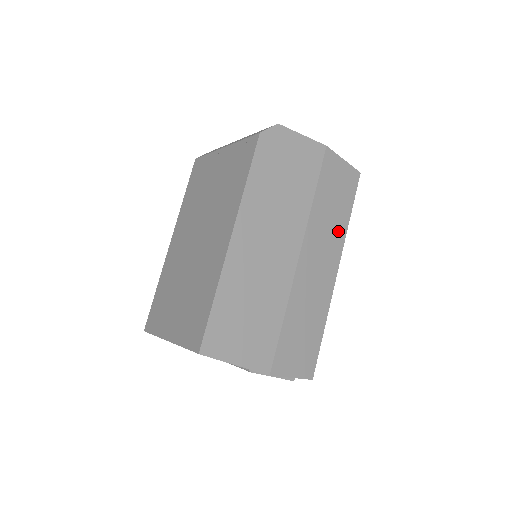
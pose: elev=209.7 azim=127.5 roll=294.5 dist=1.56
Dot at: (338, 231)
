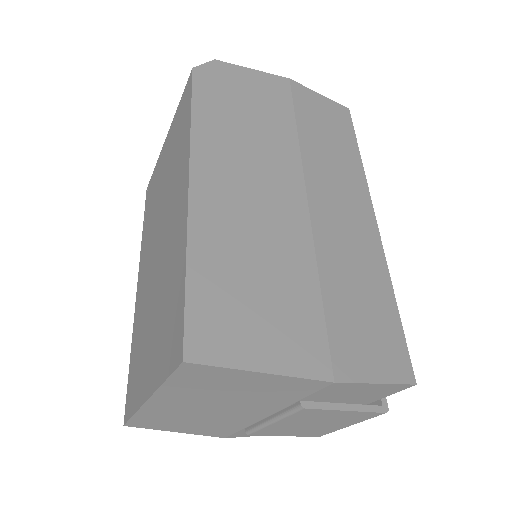
Dot at: (351, 170)
